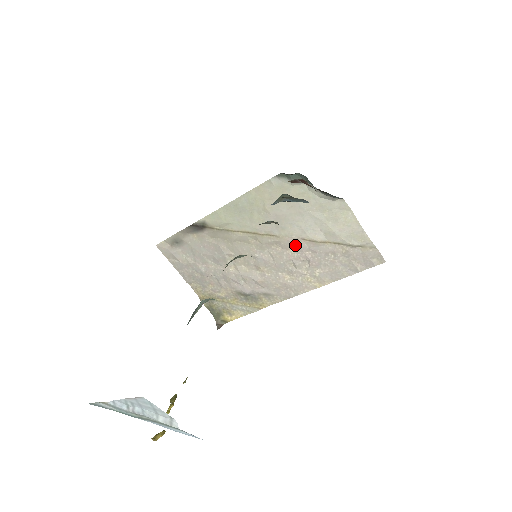
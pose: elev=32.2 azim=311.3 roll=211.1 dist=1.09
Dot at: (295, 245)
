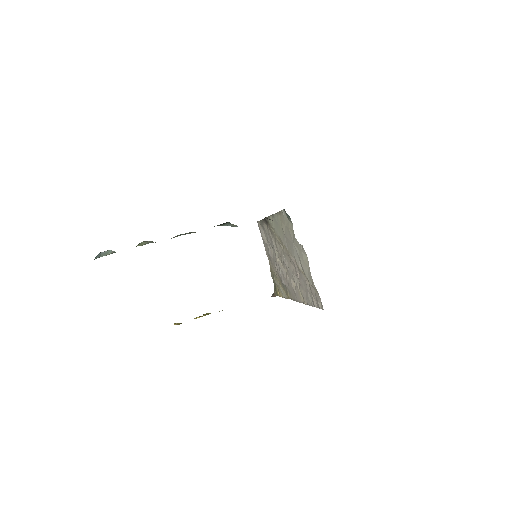
Dot at: (294, 264)
